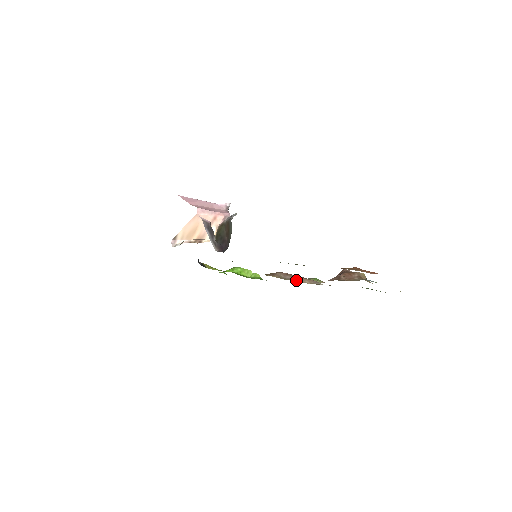
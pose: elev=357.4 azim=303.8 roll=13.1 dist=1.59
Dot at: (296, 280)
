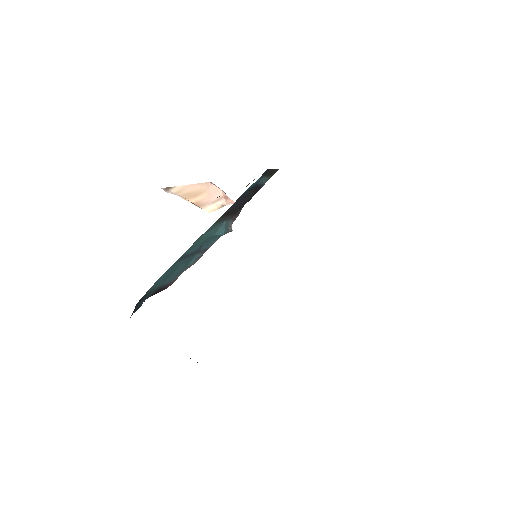
Dot at: occluded
